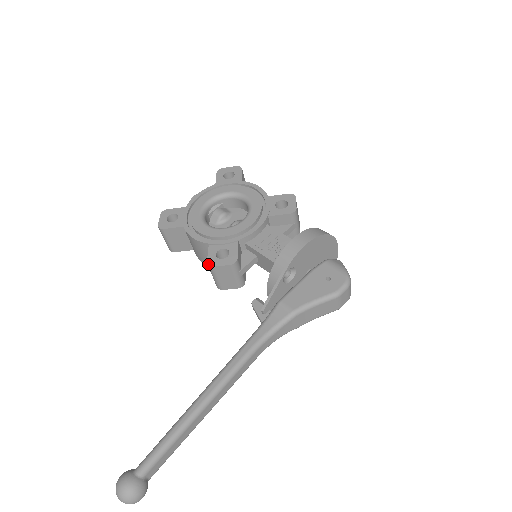
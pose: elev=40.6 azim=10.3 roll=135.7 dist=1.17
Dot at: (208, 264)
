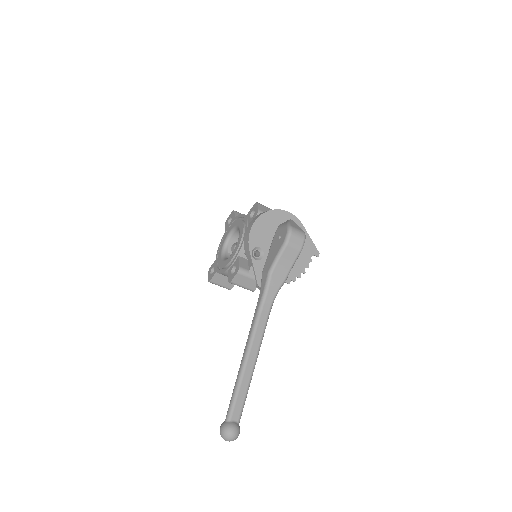
Dot at: (229, 282)
